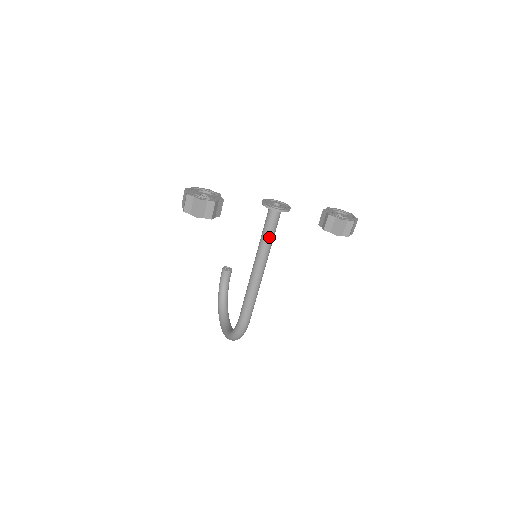
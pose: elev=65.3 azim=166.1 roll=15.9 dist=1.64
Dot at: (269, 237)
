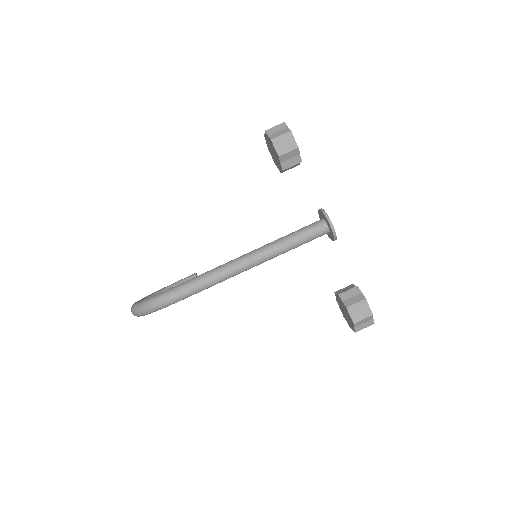
Dot at: (293, 240)
